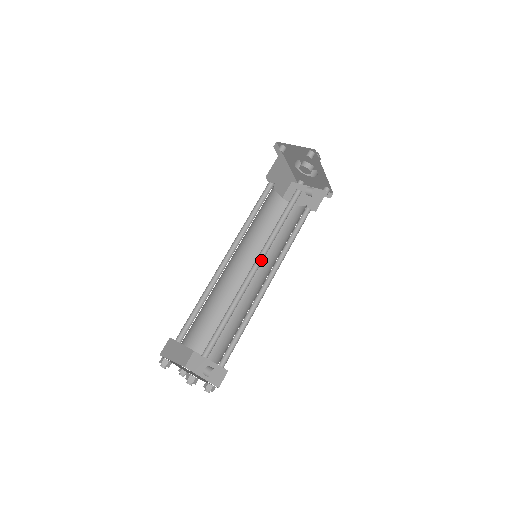
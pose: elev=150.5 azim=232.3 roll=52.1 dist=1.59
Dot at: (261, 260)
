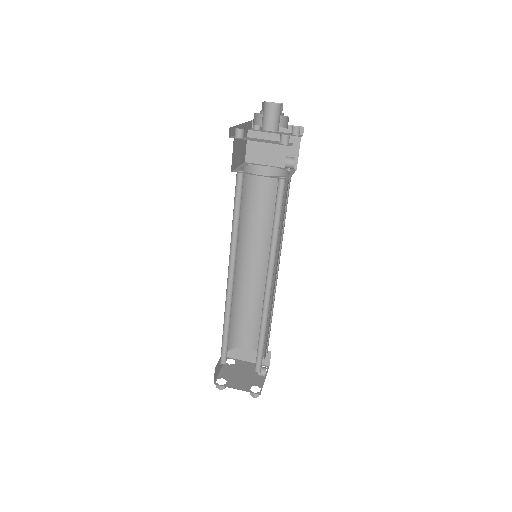
Dot at: (271, 272)
